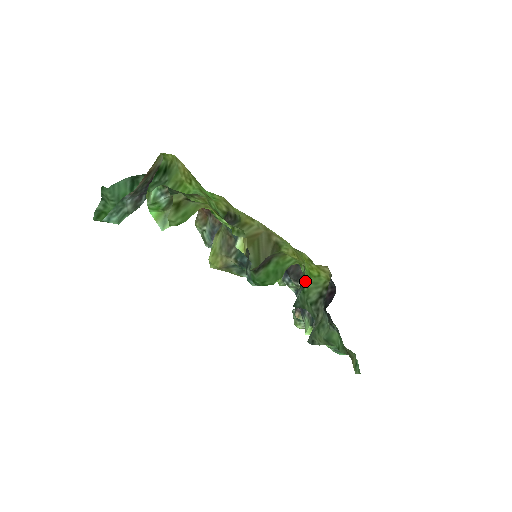
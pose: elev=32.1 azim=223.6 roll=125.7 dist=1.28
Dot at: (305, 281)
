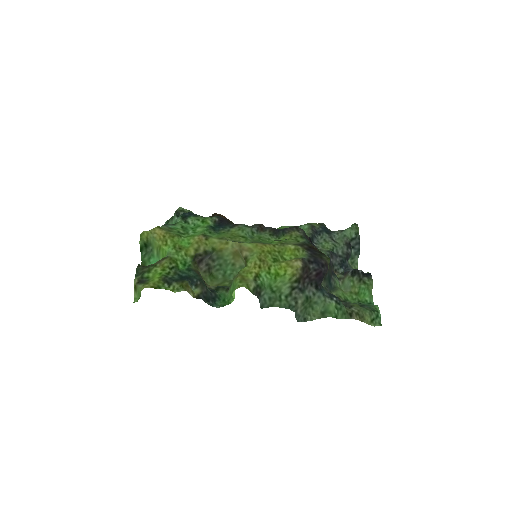
Dot at: (271, 284)
